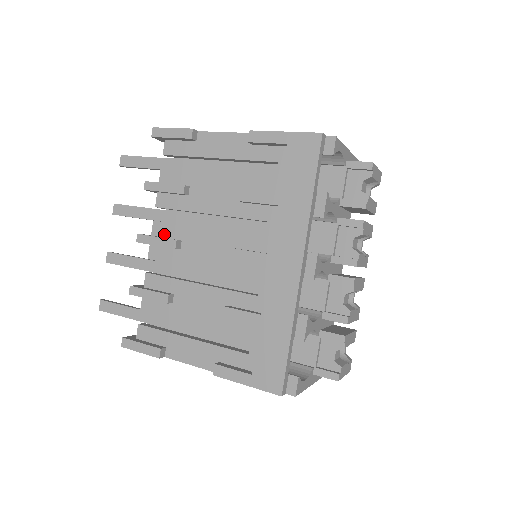
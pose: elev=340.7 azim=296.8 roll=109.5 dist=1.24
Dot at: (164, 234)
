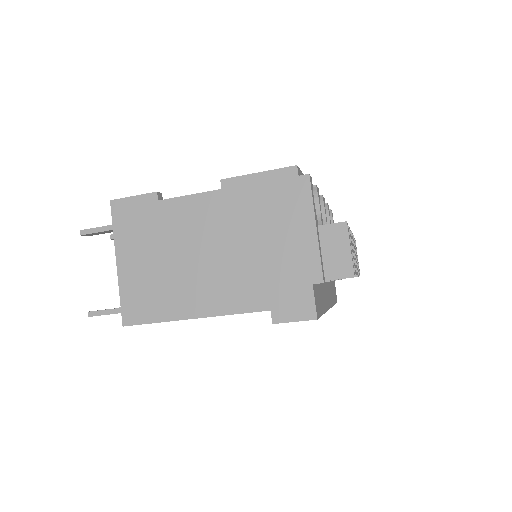
Dot at: occluded
